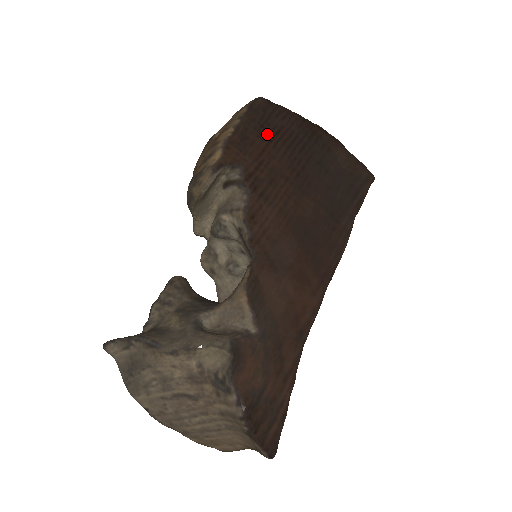
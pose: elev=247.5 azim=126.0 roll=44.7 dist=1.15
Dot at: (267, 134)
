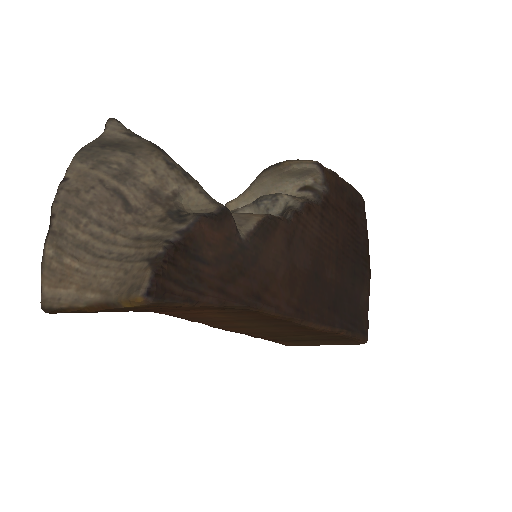
Dot at: (351, 212)
